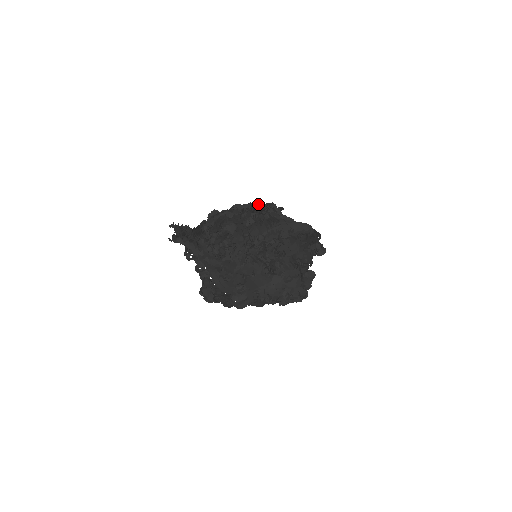
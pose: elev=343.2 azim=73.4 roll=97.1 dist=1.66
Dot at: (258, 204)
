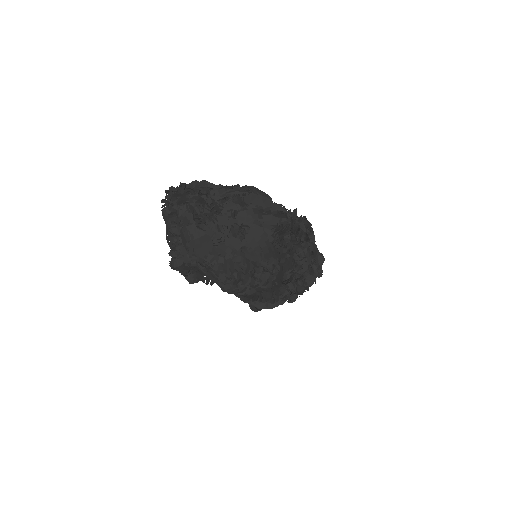
Dot at: (256, 188)
